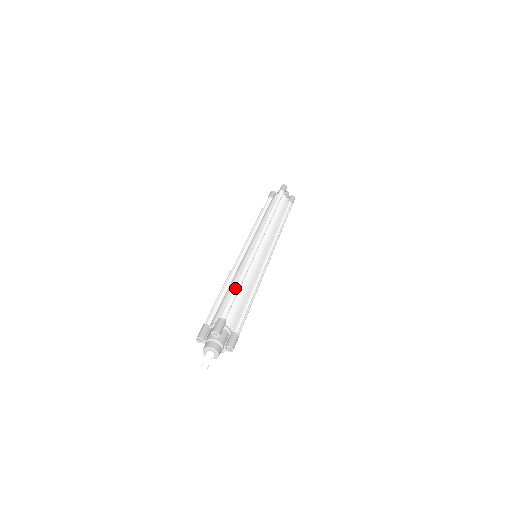
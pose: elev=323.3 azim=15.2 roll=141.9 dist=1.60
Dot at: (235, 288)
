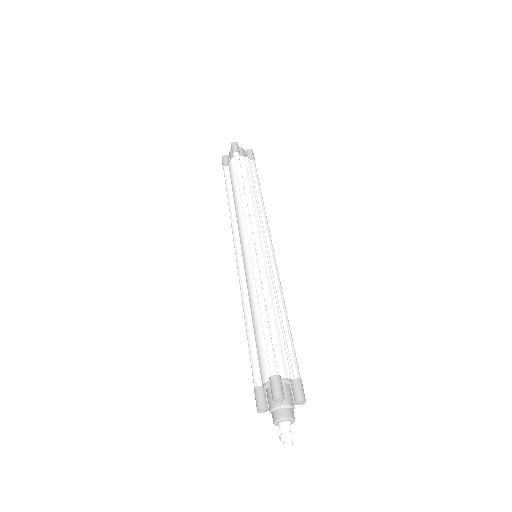
Dot at: (264, 323)
